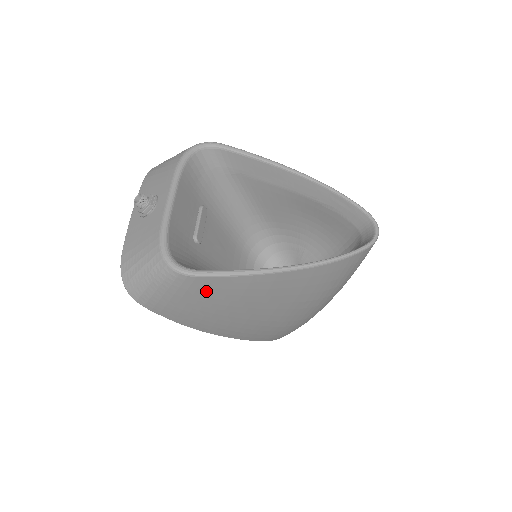
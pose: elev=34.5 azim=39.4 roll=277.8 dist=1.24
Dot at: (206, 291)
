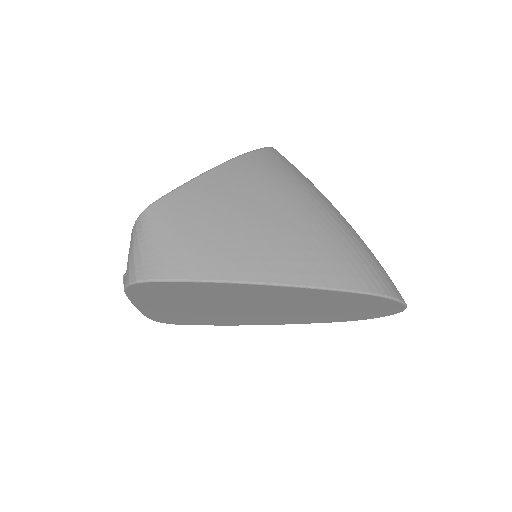
Dot at: (179, 211)
